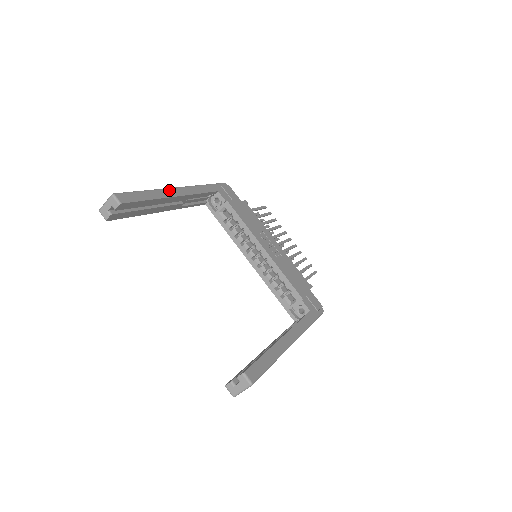
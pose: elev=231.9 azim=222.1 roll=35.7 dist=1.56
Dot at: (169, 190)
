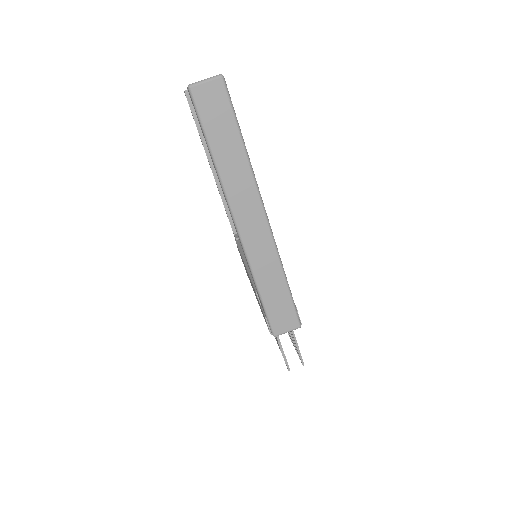
Dot at: occluded
